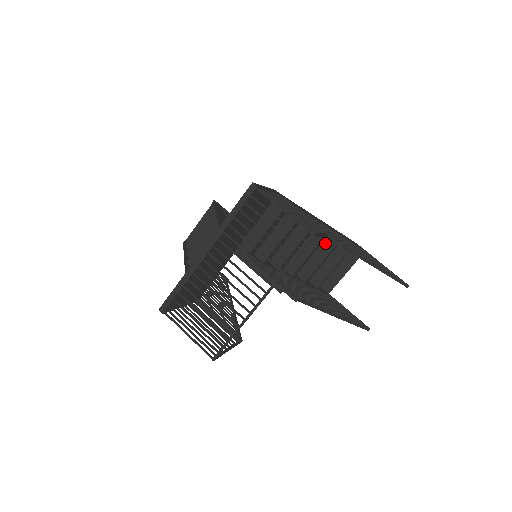
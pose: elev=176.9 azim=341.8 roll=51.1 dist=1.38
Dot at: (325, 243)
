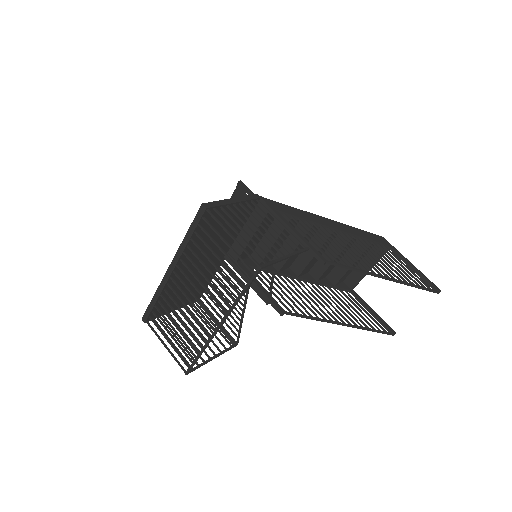
Dot at: occluded
